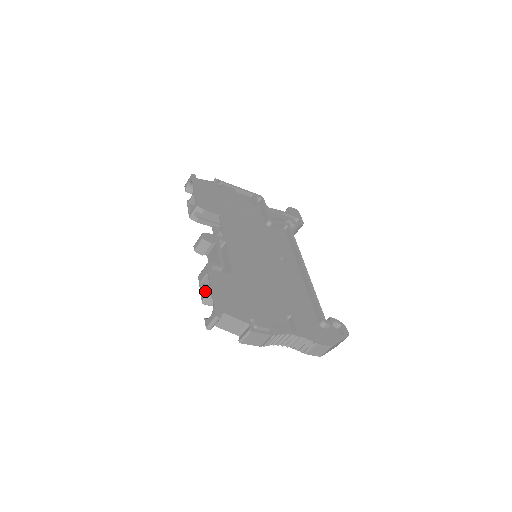
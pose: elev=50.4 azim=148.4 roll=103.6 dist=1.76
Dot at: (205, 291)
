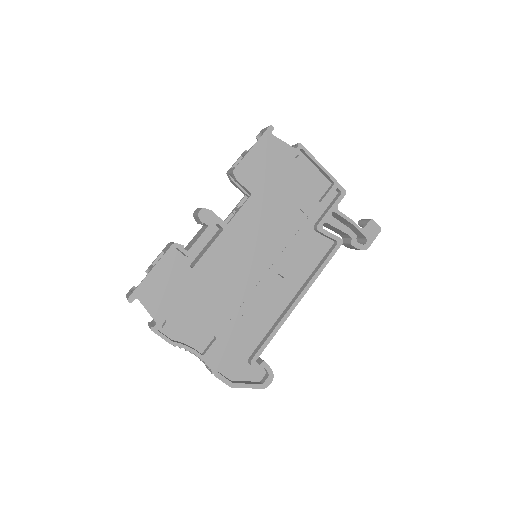
Dot at: (152, 265)
